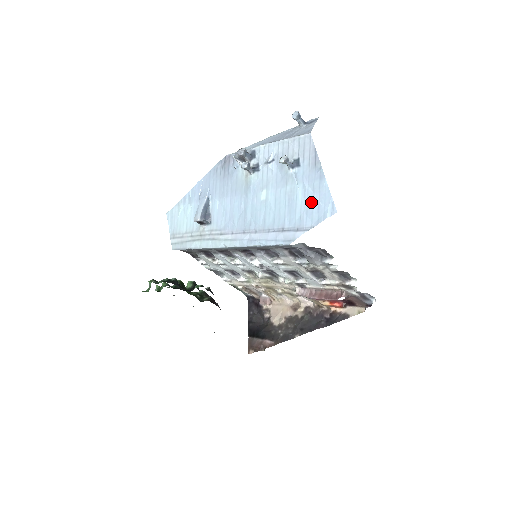
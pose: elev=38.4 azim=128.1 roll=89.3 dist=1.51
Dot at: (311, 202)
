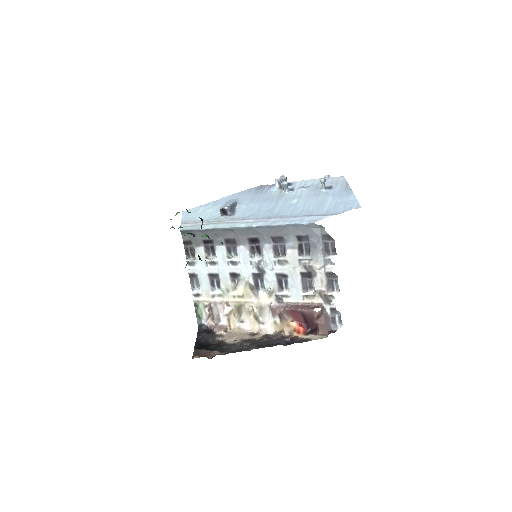
Dot at: (339, 203)
